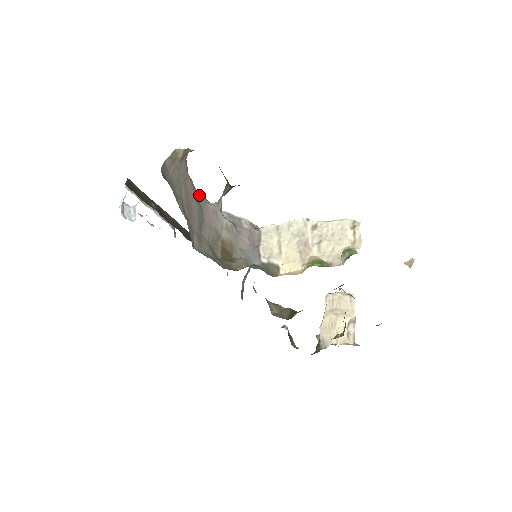
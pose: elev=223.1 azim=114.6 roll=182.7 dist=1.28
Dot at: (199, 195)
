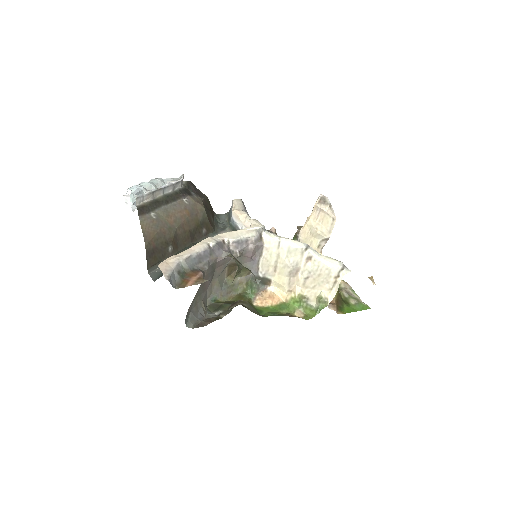
Dot at: (212, 263)
